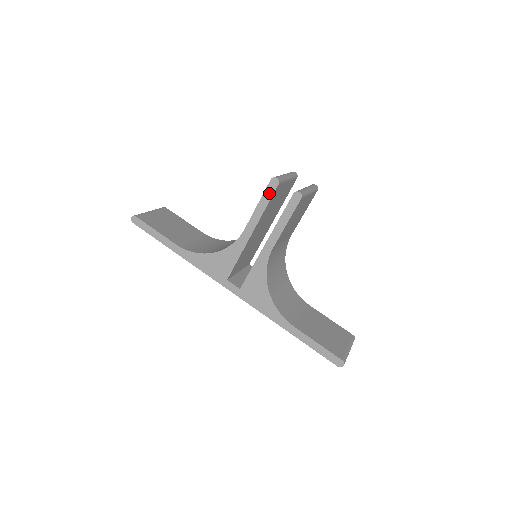
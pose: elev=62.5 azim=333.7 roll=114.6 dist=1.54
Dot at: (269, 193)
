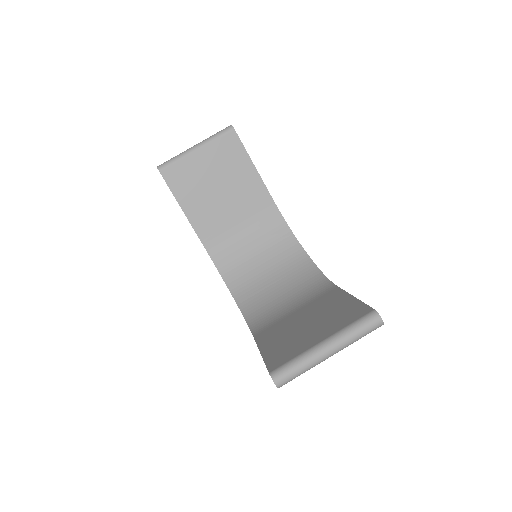
Dot at: occluded
